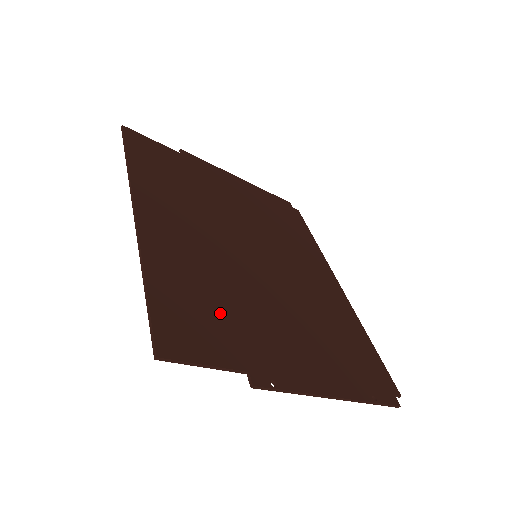
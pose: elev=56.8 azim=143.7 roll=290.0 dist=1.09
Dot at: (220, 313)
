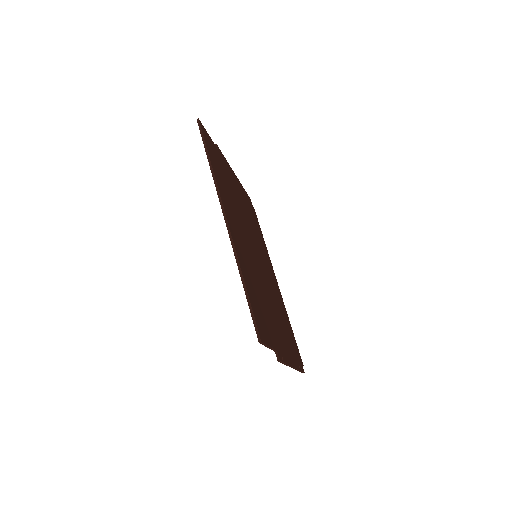
Dot at: (263, 308)
